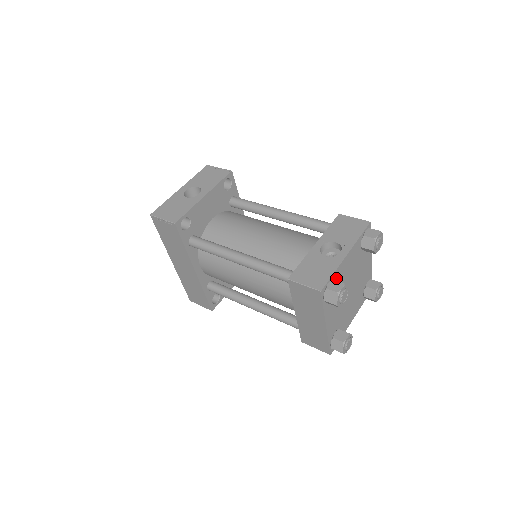
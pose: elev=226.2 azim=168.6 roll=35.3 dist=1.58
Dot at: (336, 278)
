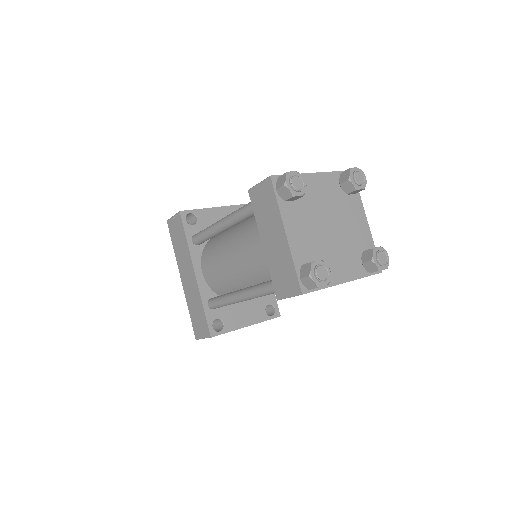
Dot at: occluded
